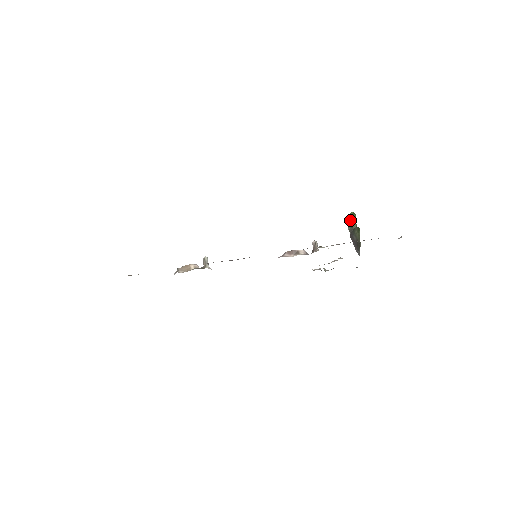
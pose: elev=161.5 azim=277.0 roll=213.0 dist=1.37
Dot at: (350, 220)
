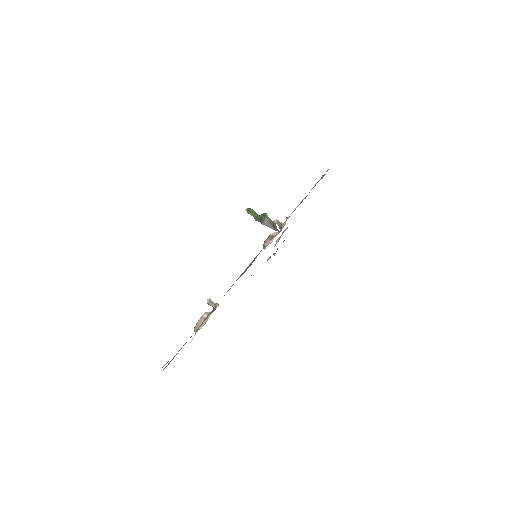
Dot at: (251, 214)
